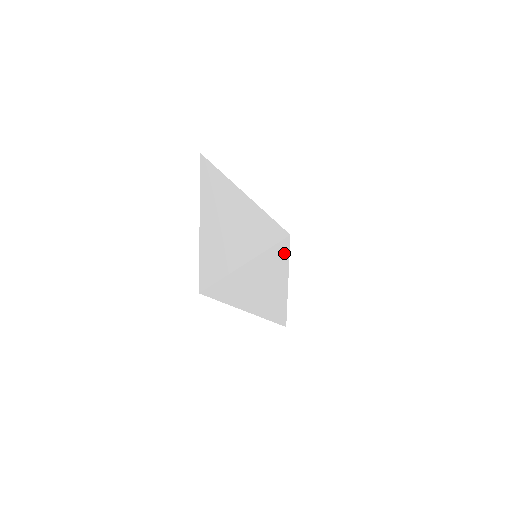
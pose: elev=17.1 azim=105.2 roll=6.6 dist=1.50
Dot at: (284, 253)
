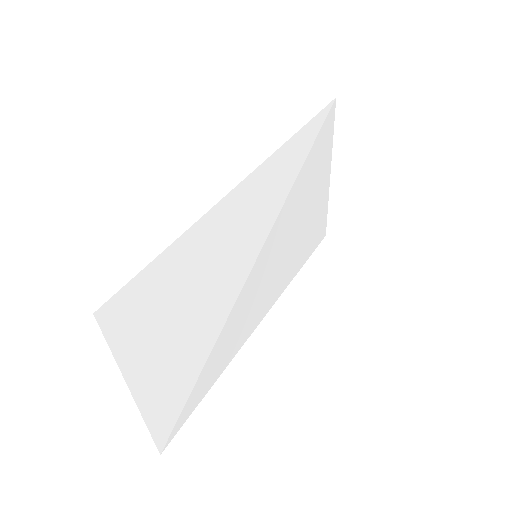
Dot at: (320, 151)
